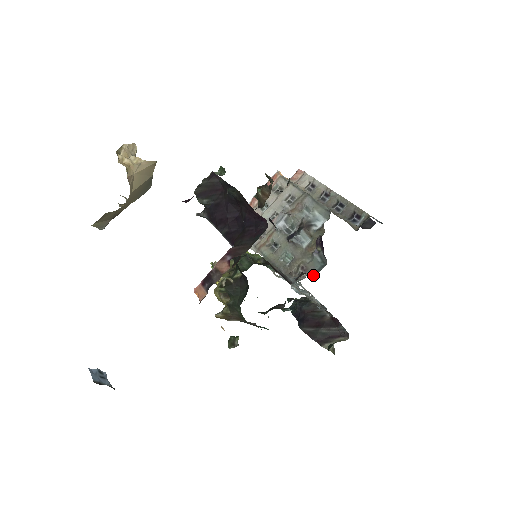
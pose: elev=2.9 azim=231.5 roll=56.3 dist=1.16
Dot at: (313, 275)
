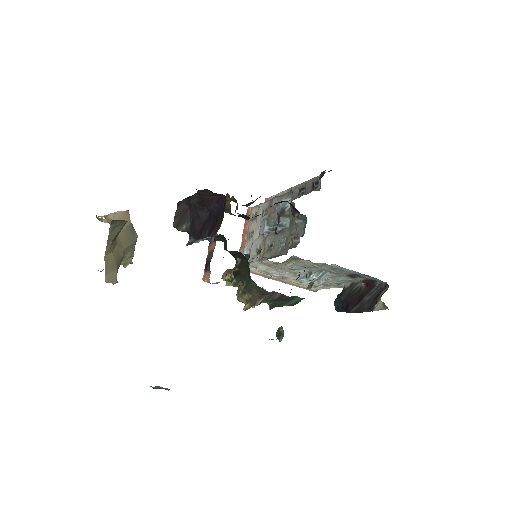
Dot at: (303, 234)
